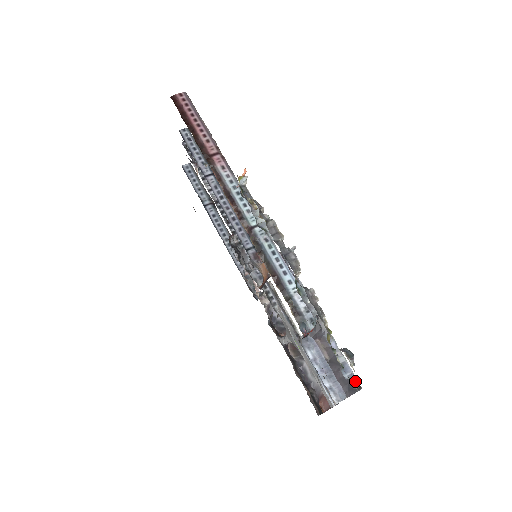
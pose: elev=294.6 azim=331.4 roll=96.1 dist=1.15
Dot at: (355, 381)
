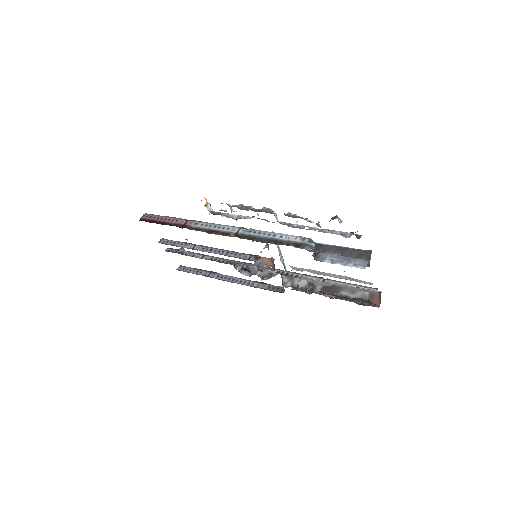
Dot at: (353, 232)
